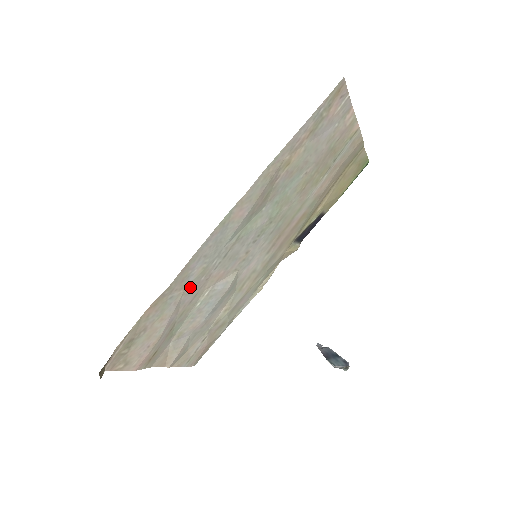
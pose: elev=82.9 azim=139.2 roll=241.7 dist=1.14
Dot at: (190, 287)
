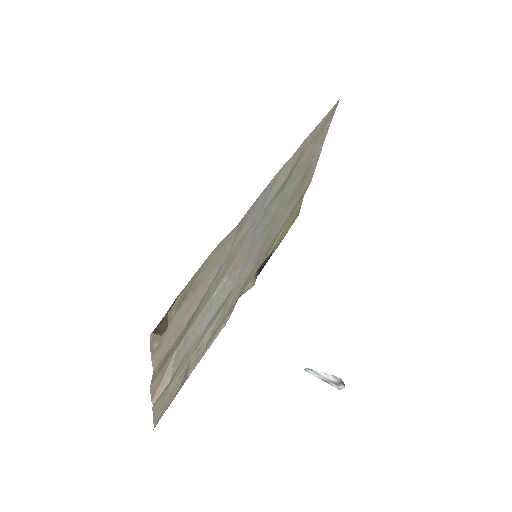
Dot at: (231, 251)
